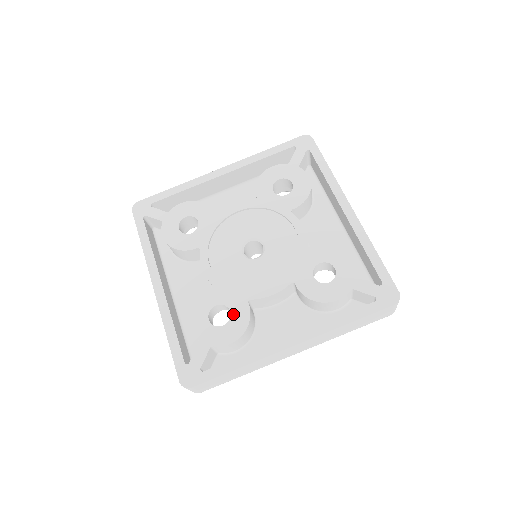
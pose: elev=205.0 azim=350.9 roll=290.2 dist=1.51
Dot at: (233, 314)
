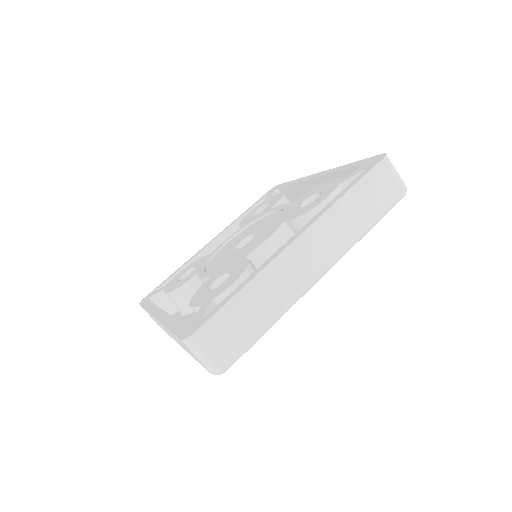
Dot at: (232, 271)
